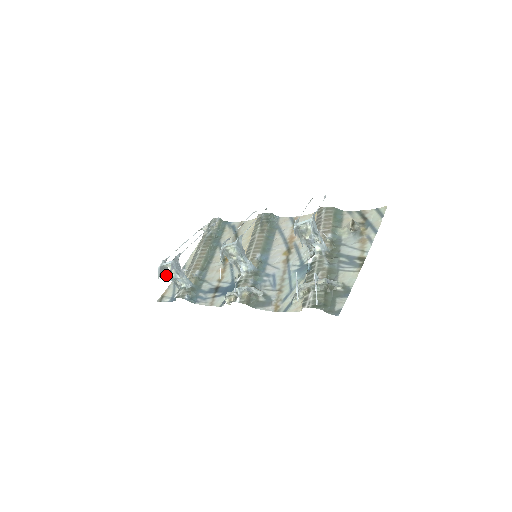
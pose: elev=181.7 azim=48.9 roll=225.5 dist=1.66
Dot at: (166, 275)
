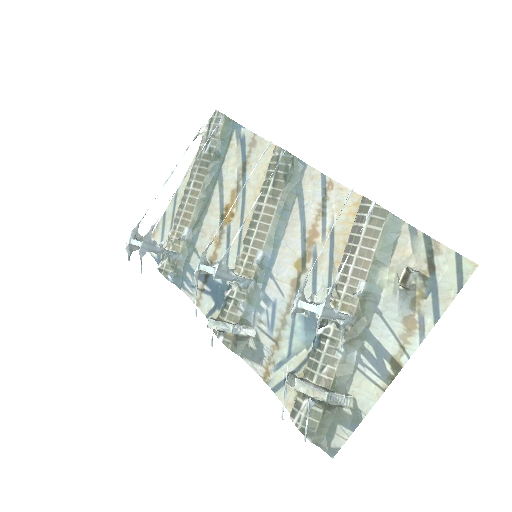
Dot at: occluded
